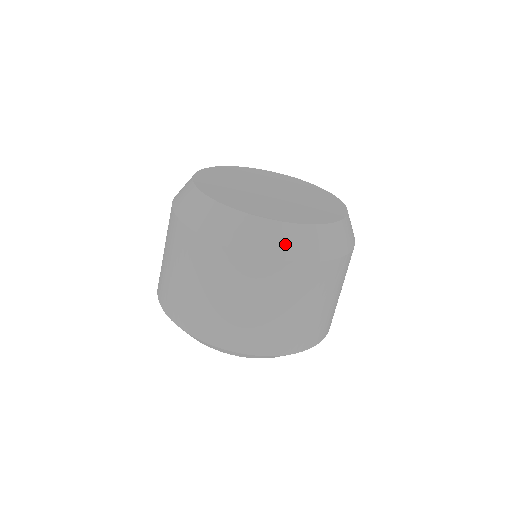
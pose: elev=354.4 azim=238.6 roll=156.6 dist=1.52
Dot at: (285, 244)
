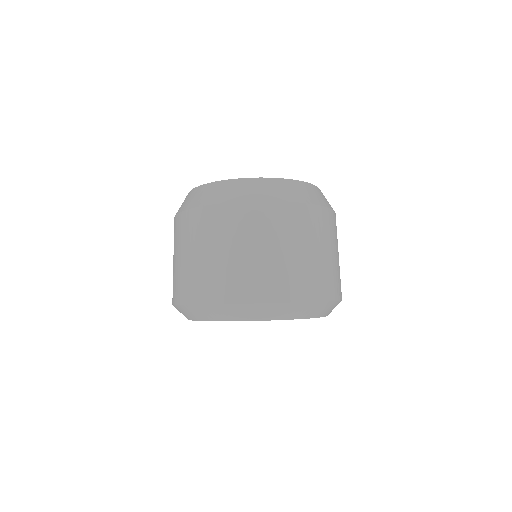
Dot at: (274, 191)
